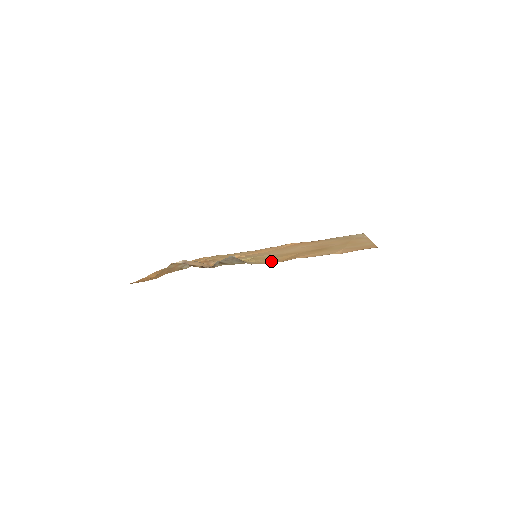
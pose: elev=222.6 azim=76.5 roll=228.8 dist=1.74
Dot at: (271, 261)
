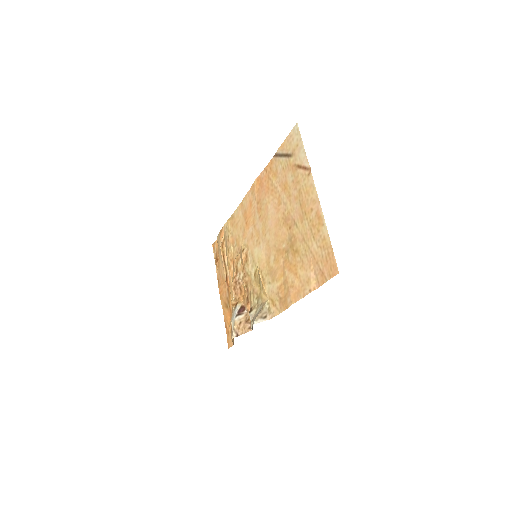
Dot at: (277, 301)
